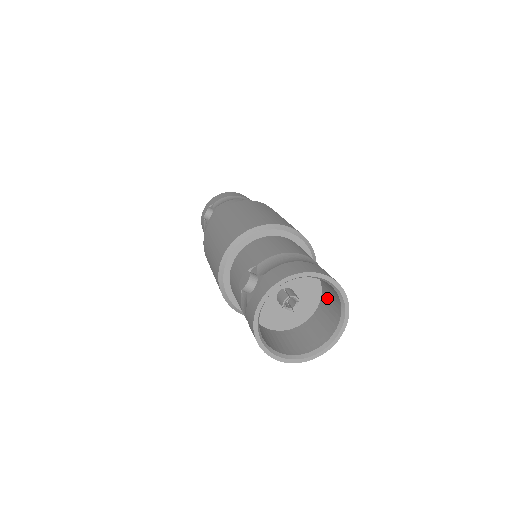
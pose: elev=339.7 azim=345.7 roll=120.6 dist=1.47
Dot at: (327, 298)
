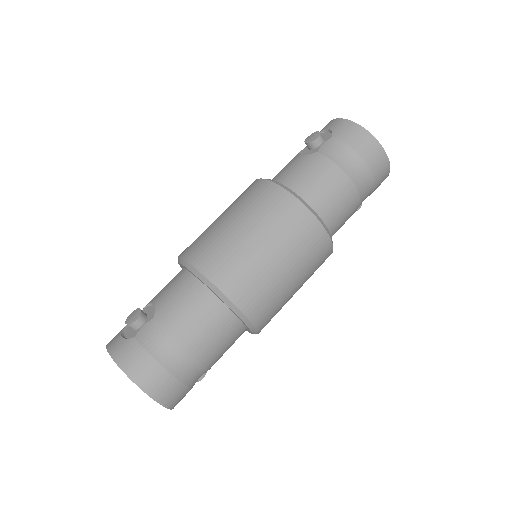
Dot at: occluded
